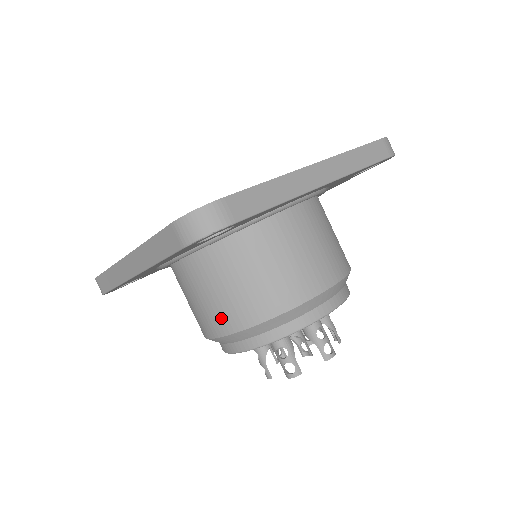
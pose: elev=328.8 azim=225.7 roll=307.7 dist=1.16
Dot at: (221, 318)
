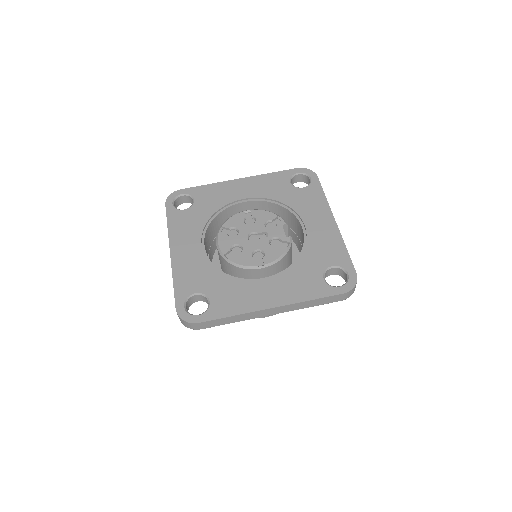
Dot at: occluded
